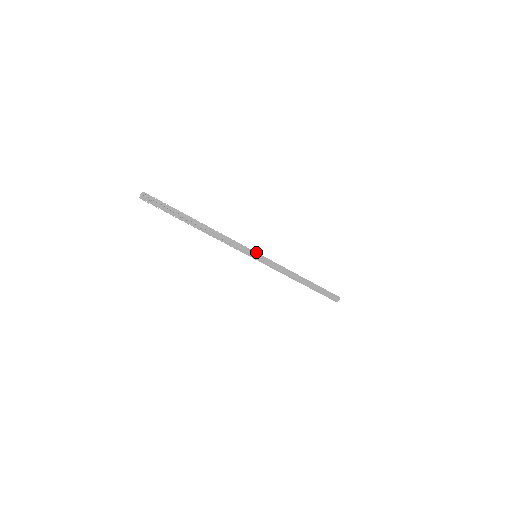
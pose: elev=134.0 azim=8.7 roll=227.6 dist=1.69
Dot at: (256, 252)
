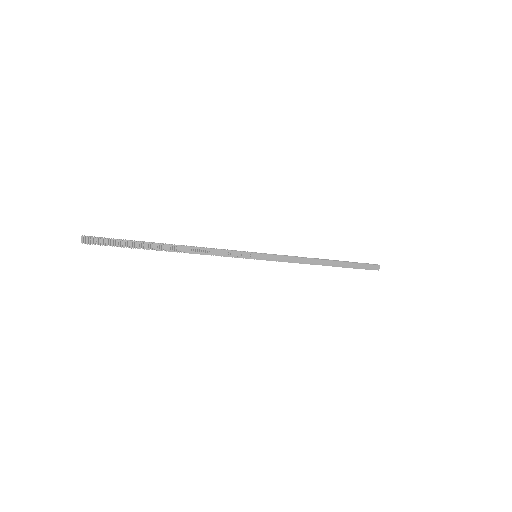
Dot at: (255, 255)
